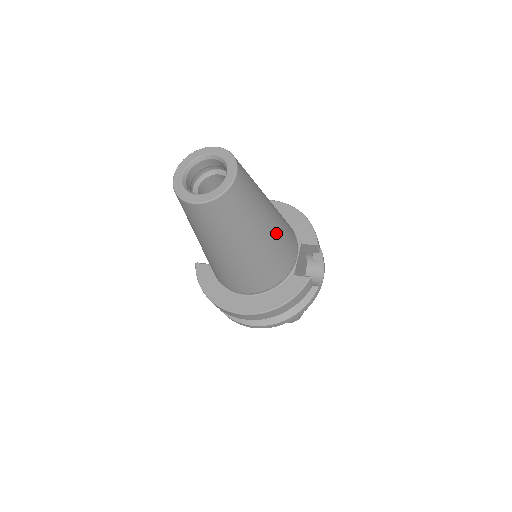
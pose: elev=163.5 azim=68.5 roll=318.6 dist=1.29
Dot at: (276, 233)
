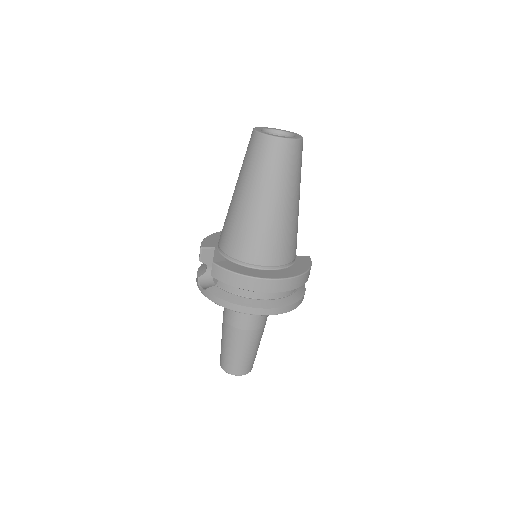
Dot at: occluded
